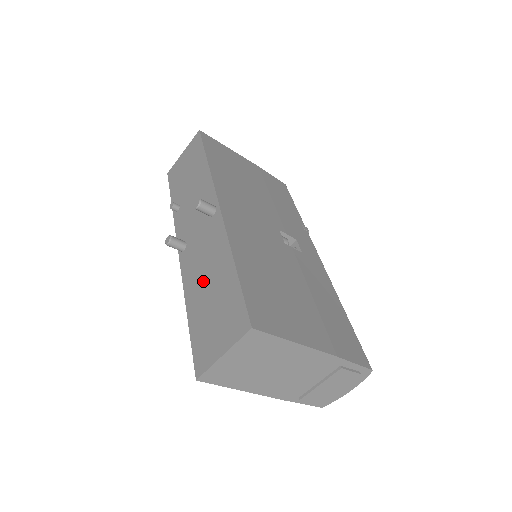
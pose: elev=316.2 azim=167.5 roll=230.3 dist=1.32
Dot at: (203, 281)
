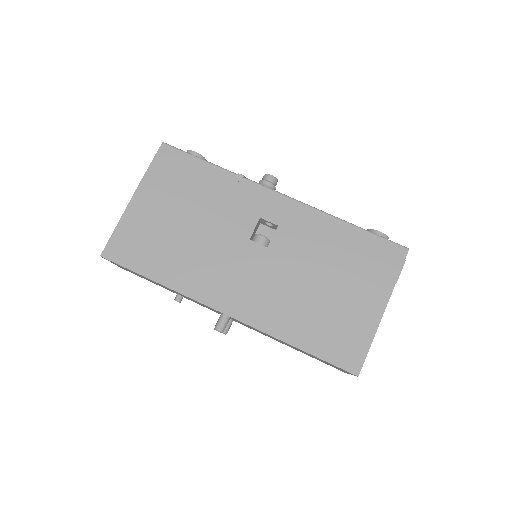
Dot at: occluded
